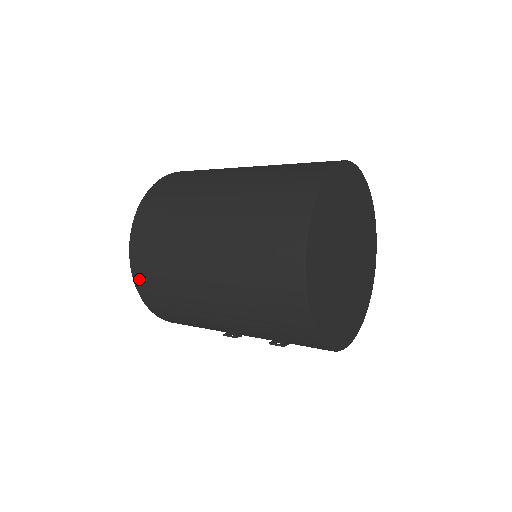
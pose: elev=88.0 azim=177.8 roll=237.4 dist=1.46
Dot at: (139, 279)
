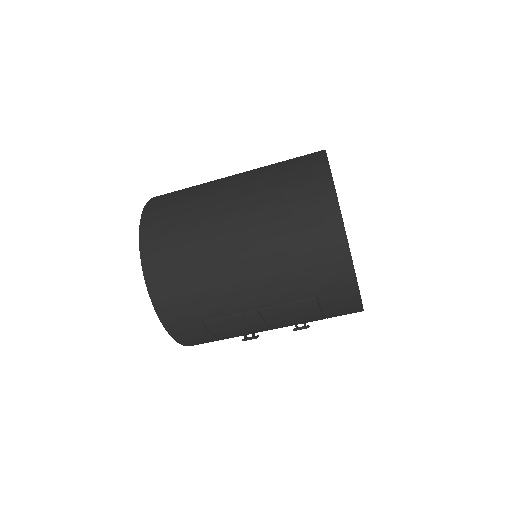
Dot at: (160, 299)
